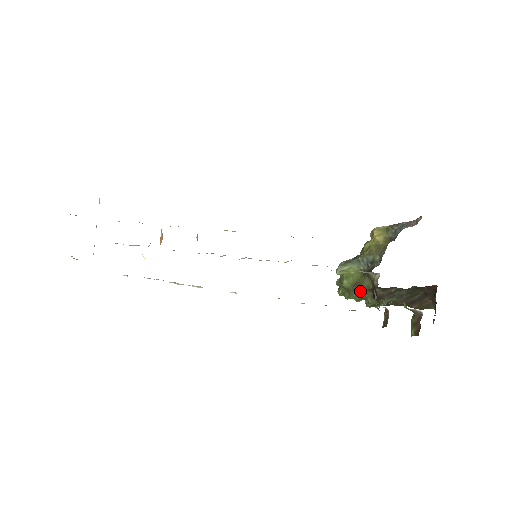
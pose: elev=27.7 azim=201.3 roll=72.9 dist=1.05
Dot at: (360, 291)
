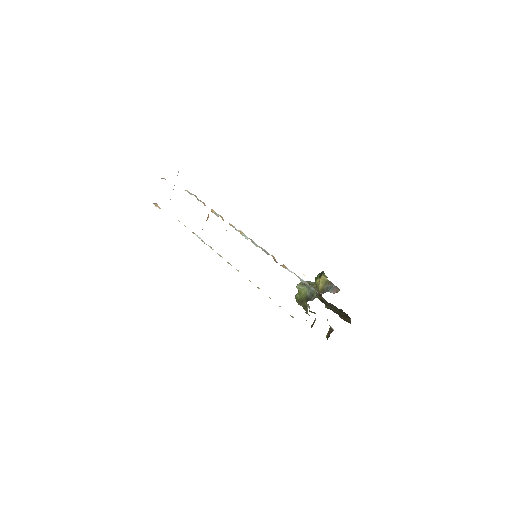
Dot at: (302, 305)
